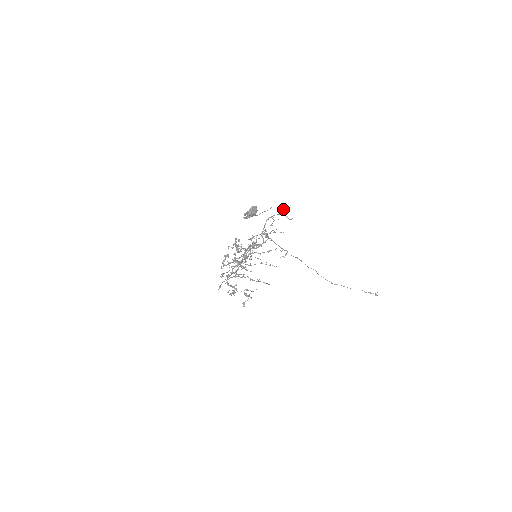
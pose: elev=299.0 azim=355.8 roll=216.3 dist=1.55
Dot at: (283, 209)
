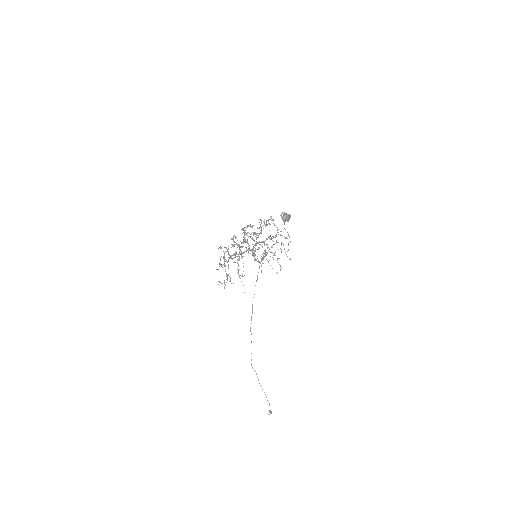
Dot at: occluded
